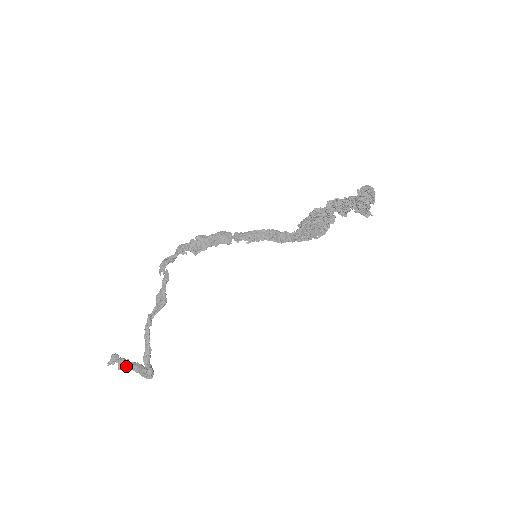
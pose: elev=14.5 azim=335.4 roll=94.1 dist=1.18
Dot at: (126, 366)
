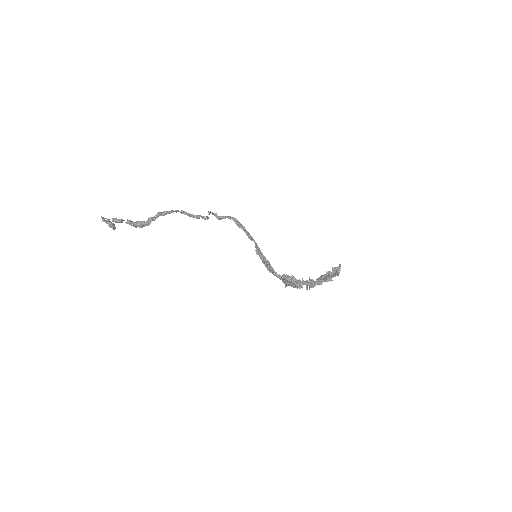
Dot at: (123, 220)
